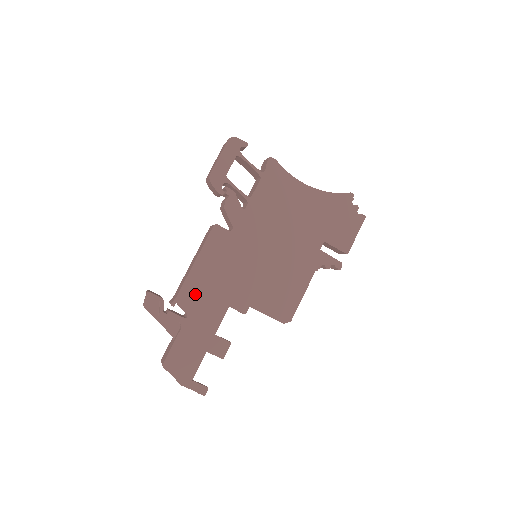
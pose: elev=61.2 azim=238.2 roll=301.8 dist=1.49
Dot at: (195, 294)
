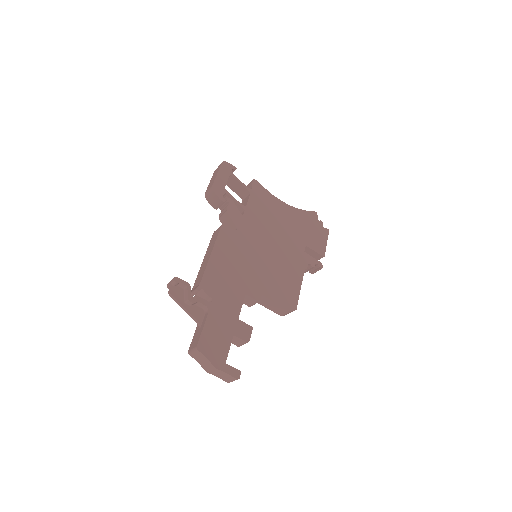
Dot at: (216, 281)
